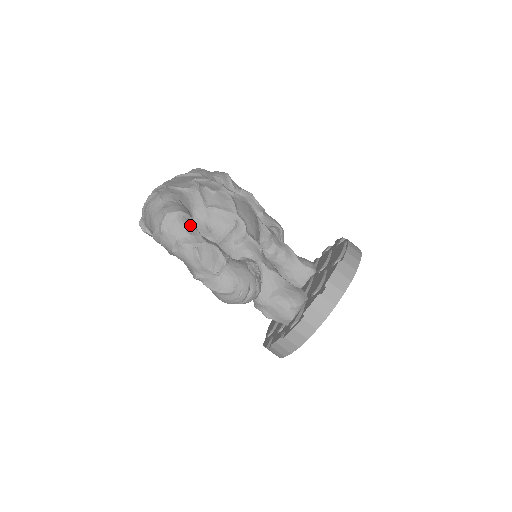
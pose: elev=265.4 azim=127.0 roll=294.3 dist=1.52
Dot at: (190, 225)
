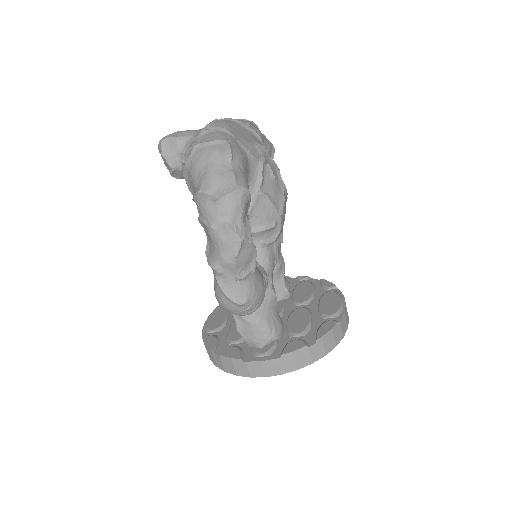
Dot at: (246, 210)
